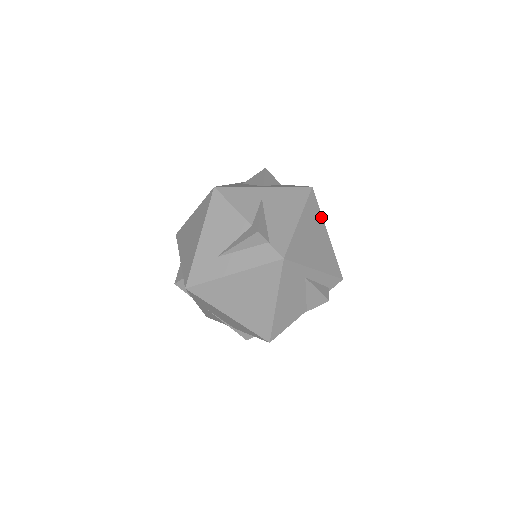
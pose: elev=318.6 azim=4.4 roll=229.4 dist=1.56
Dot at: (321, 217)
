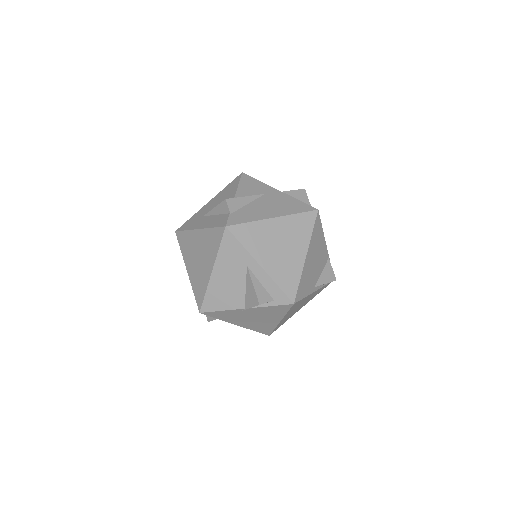
Dot at: (309, 238)
